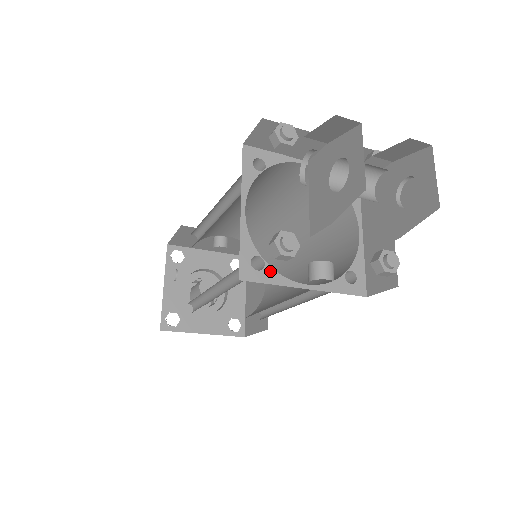
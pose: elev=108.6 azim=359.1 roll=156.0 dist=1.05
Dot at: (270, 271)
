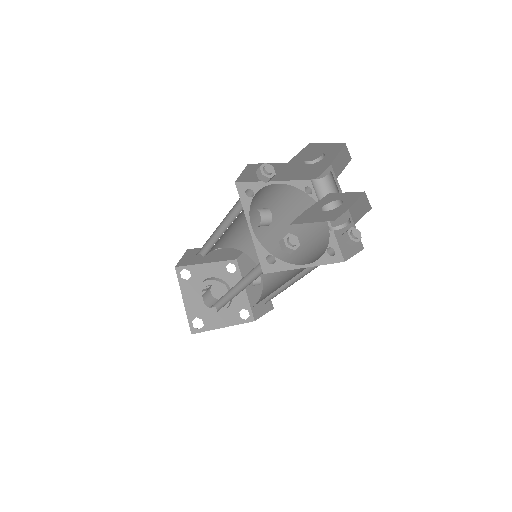
Dot at: (249, 201)
